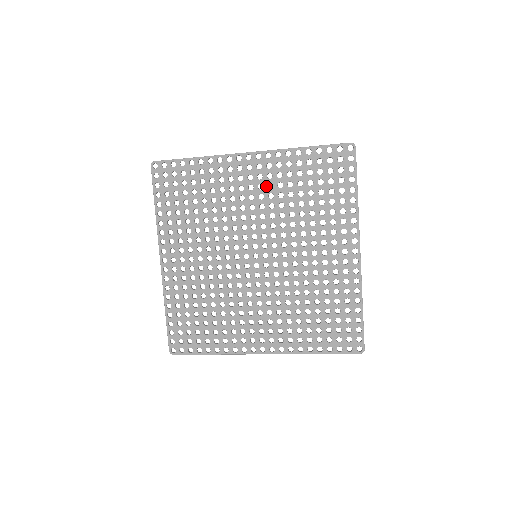
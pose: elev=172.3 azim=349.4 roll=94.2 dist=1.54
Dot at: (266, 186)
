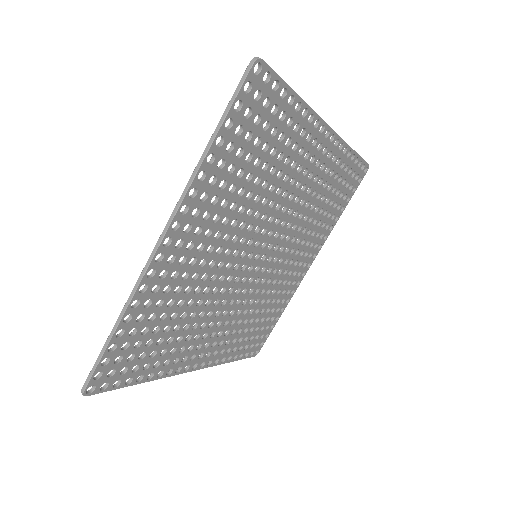
Dot at: (314, 177)
